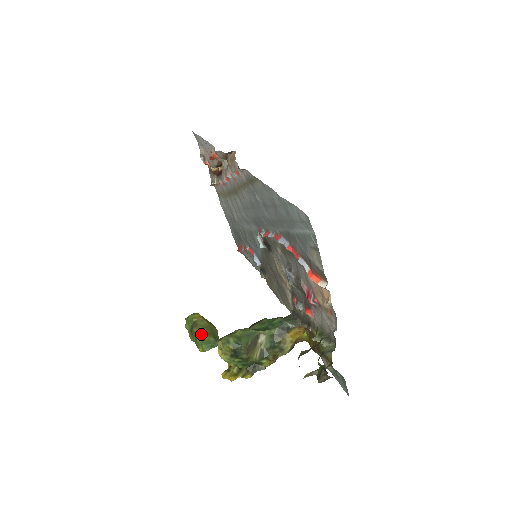
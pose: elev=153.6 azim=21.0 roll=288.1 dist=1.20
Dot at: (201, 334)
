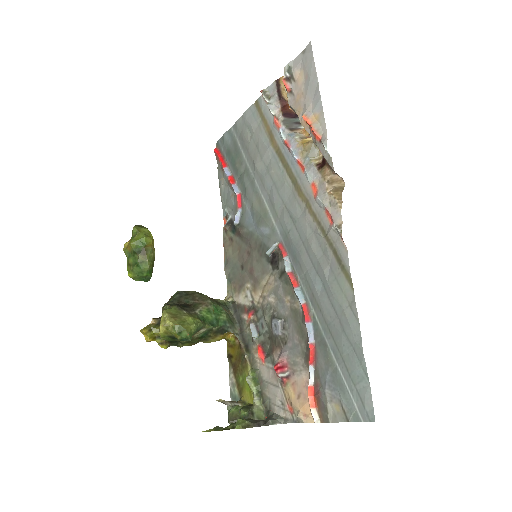
Dot at: (144, 267)
